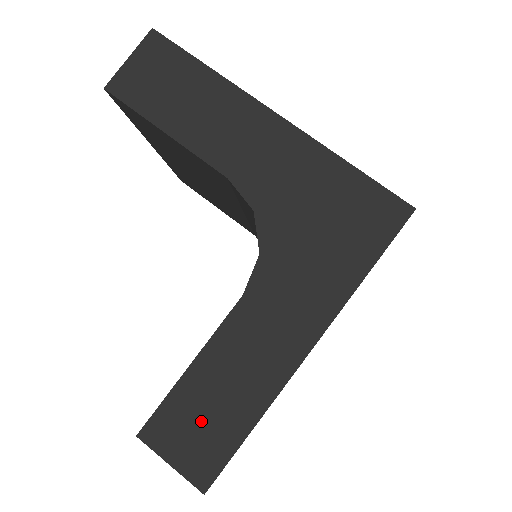
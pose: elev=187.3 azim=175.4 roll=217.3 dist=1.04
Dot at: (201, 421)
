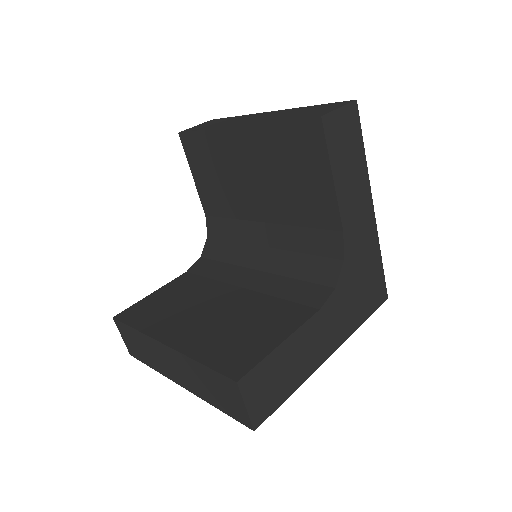
Dot at: (272, 382)
